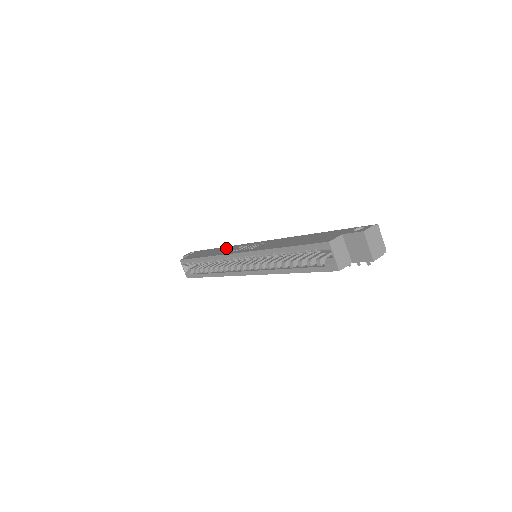
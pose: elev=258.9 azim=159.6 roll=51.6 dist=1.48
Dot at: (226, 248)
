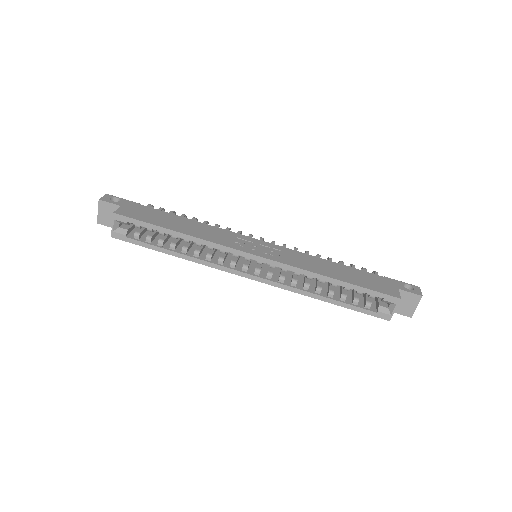
Dot at: (205, 227)
